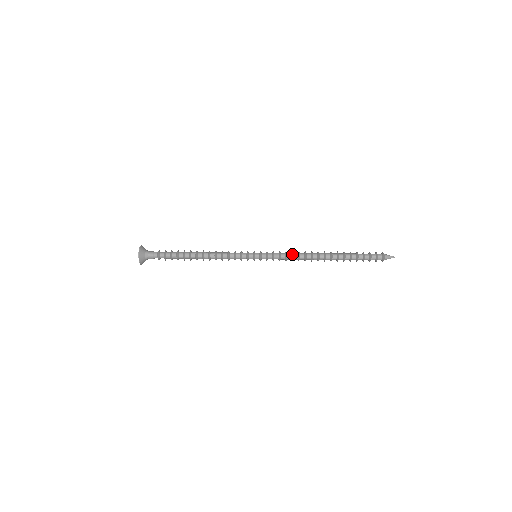
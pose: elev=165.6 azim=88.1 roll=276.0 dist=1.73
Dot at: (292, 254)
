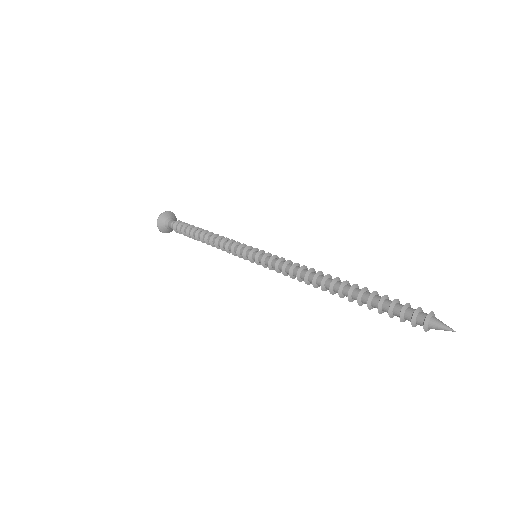
Dot at: (289, 269)
